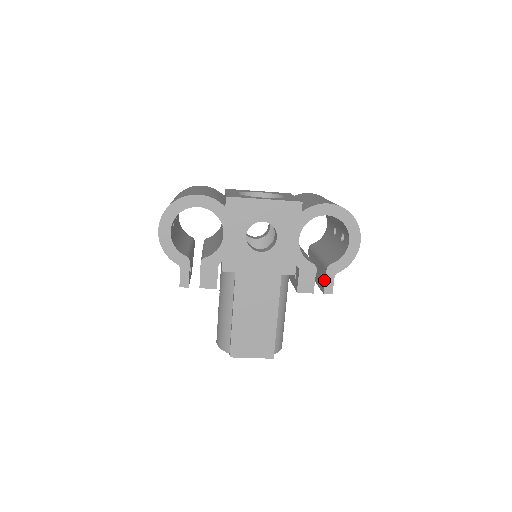
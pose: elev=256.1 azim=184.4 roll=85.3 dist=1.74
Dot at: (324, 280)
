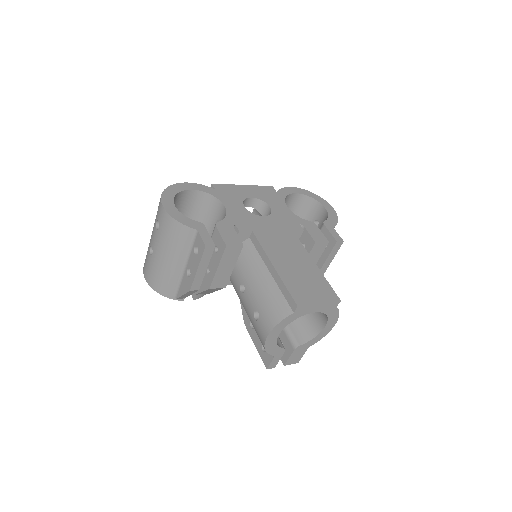
Dot at: (328, 235)
